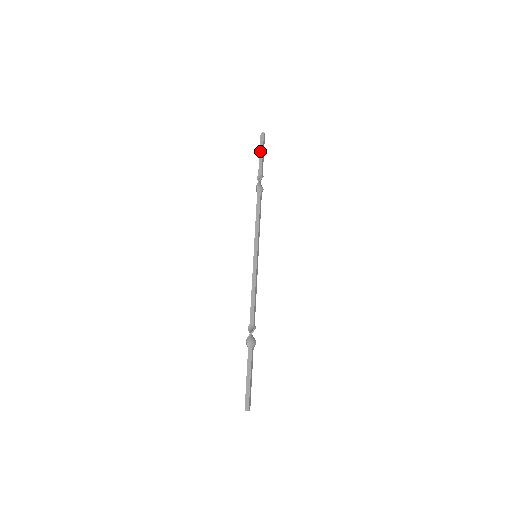
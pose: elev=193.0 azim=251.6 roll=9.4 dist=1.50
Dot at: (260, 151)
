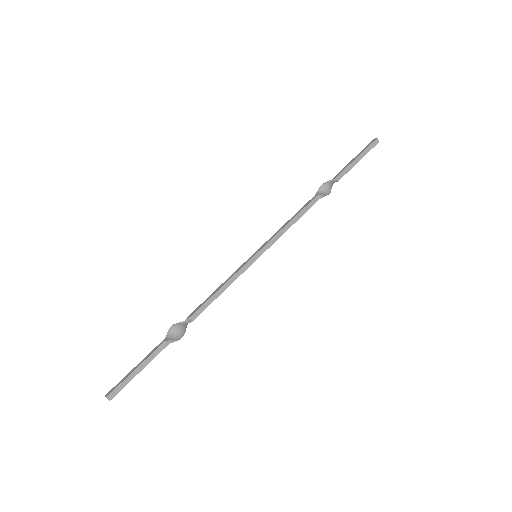
Dot at: (356, 156)
